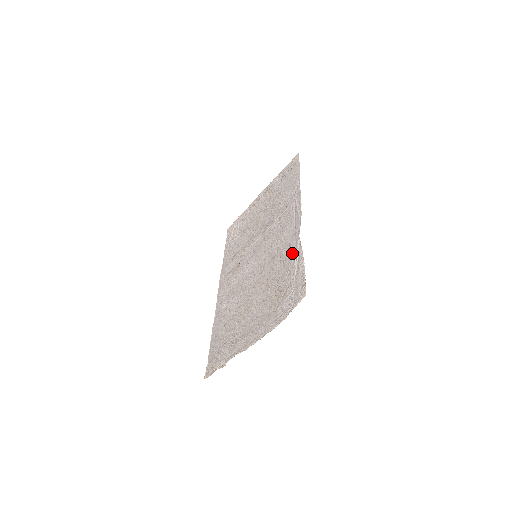
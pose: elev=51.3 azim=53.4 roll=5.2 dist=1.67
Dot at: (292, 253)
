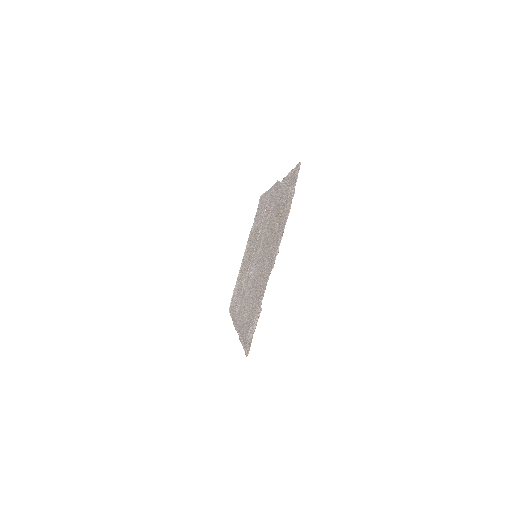
Dot at: (280, 192)
